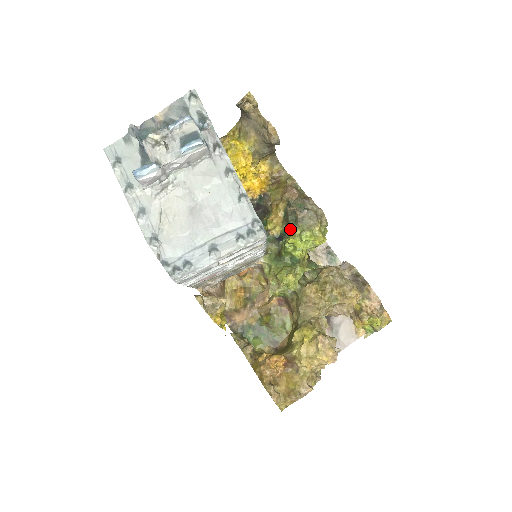
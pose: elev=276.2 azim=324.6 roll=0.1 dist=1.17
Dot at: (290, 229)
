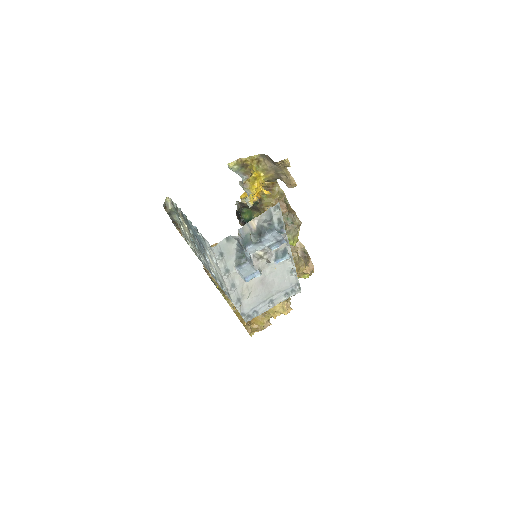
Dot at: occluded
